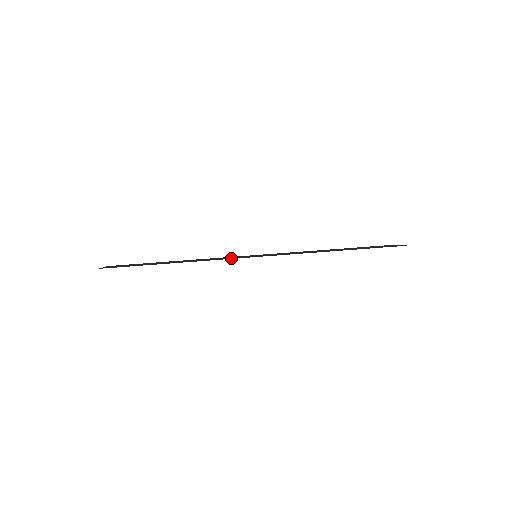
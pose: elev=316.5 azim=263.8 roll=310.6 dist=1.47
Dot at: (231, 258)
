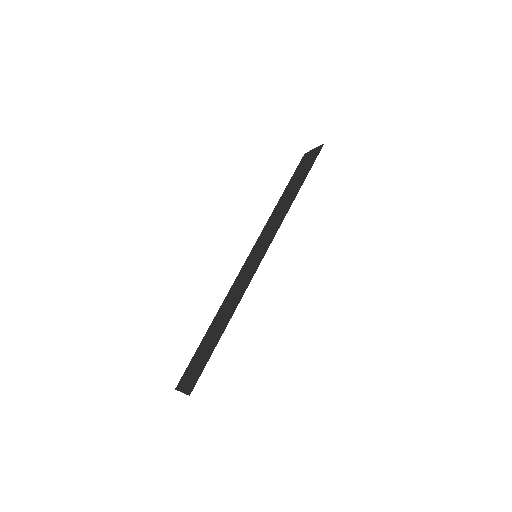
Dot at: (250, 276)
